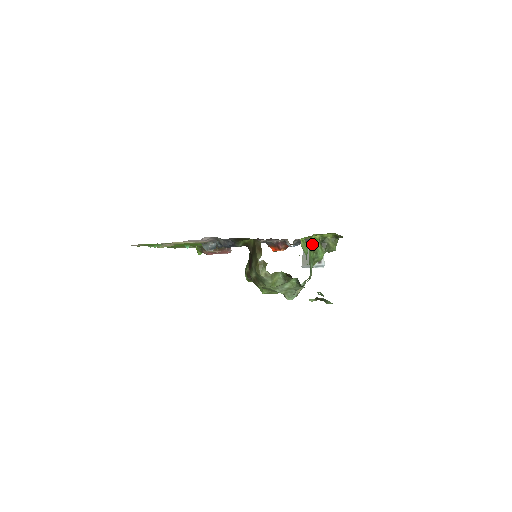
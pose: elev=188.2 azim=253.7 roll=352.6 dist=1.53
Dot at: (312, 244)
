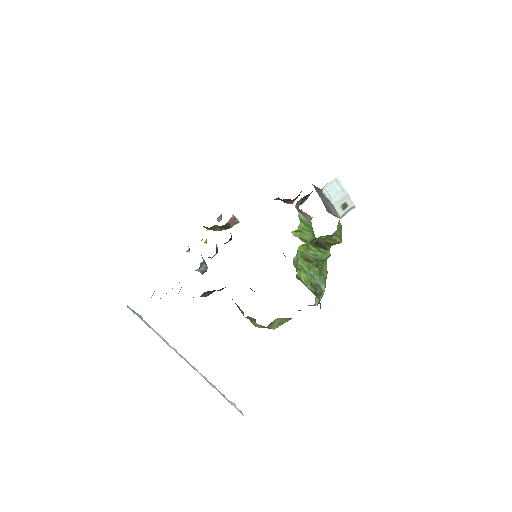
Dot at: (303, 255)
